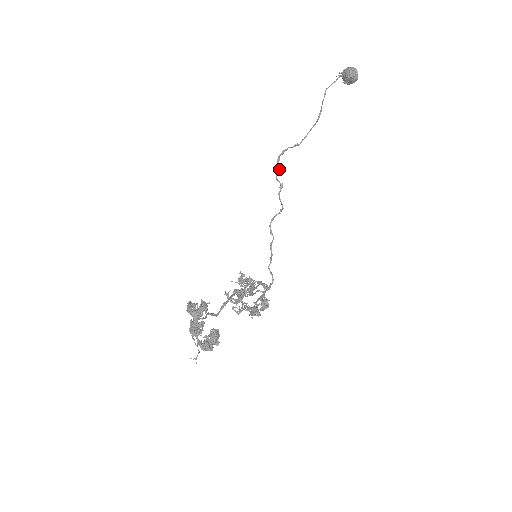
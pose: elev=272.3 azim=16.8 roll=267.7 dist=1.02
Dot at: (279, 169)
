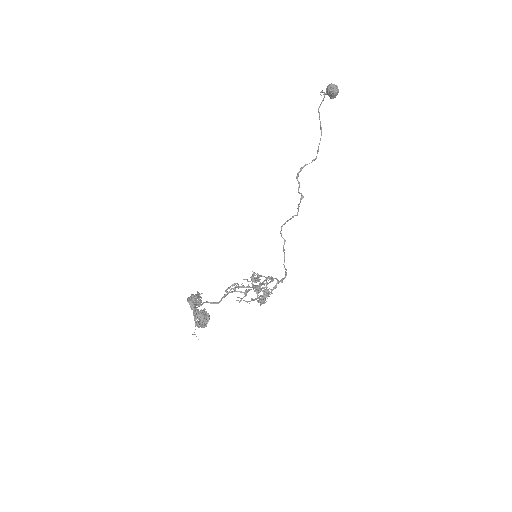
Dot at: (299, 184)
